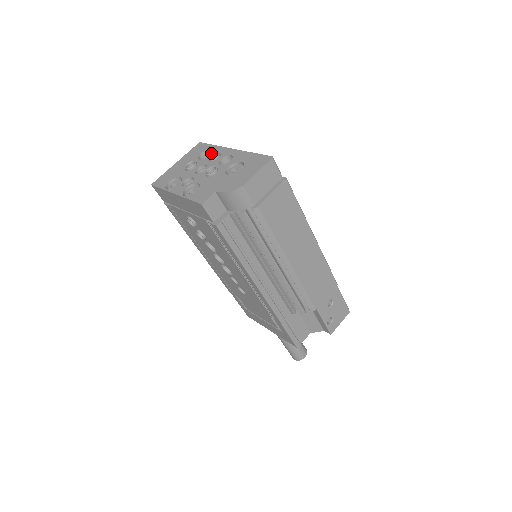
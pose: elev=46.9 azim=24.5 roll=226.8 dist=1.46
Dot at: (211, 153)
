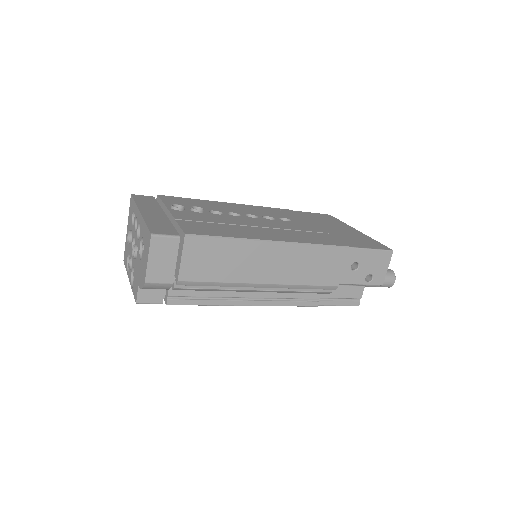
Dot at: (134, 217)
